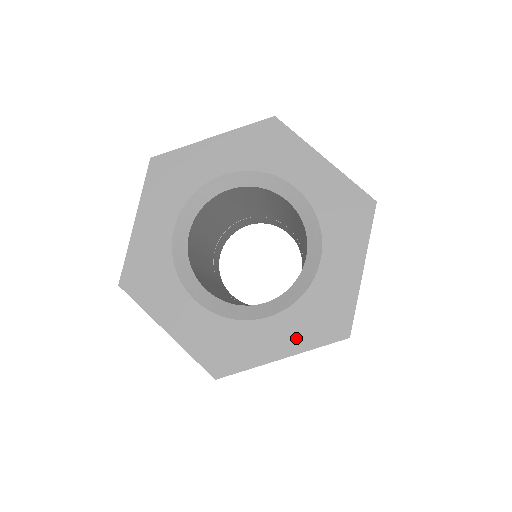
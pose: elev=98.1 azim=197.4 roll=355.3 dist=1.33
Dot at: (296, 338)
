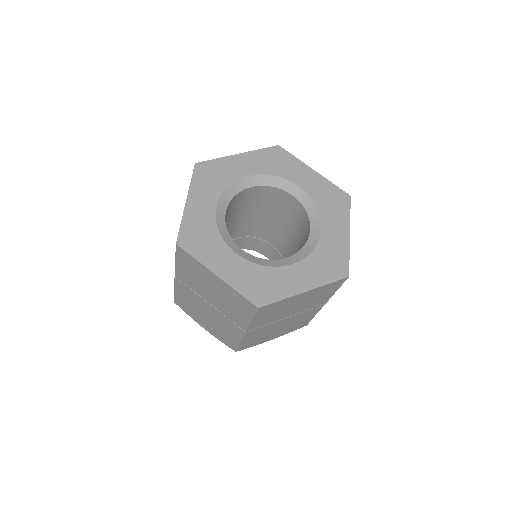
Dot at: (235, 276)
